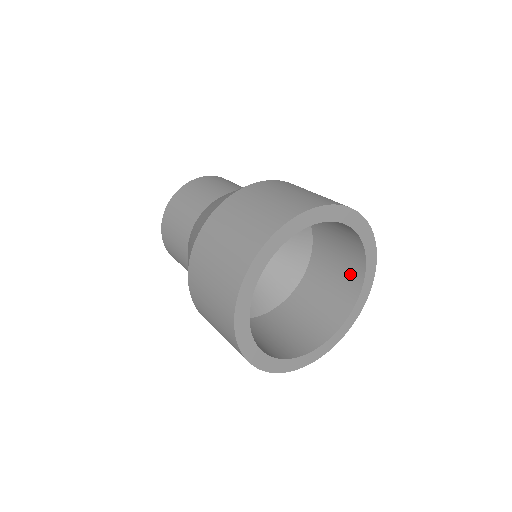
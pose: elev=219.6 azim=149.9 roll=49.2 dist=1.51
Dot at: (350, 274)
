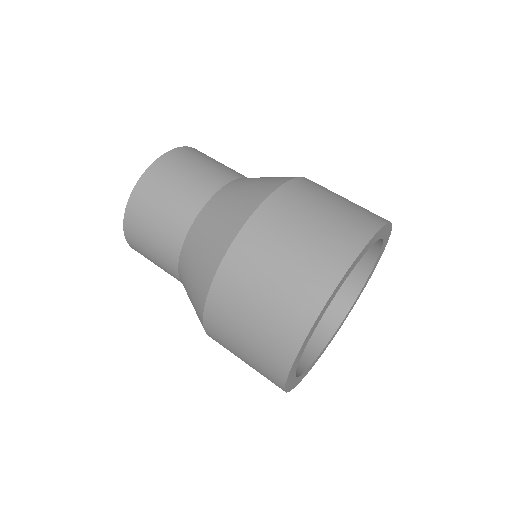
Dot at: (346, 279)
